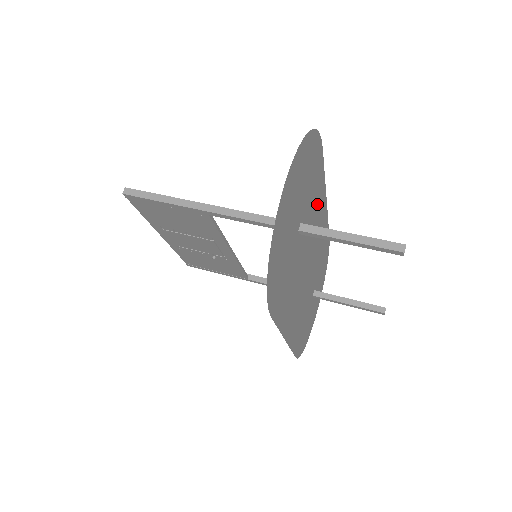
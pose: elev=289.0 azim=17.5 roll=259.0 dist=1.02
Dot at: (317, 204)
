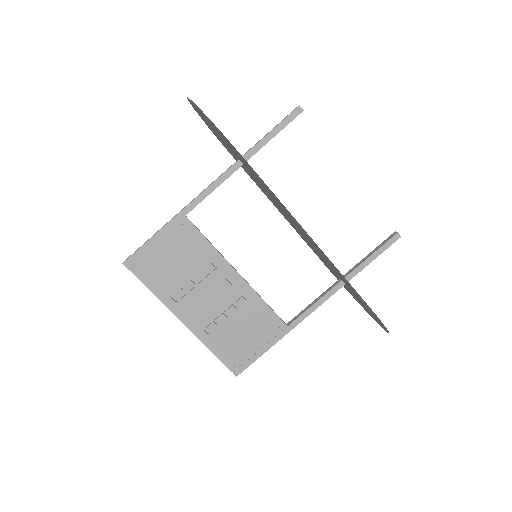
Dot at: occluded
